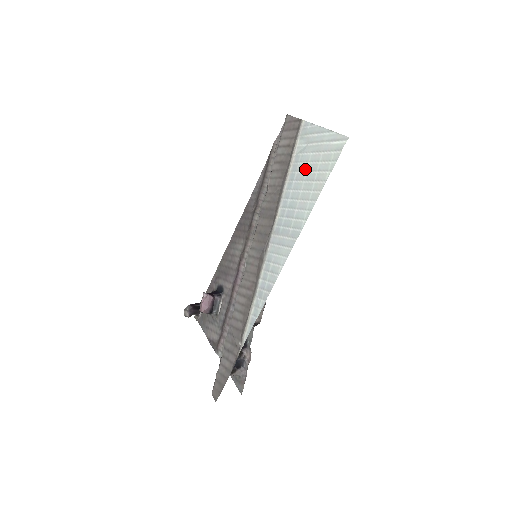
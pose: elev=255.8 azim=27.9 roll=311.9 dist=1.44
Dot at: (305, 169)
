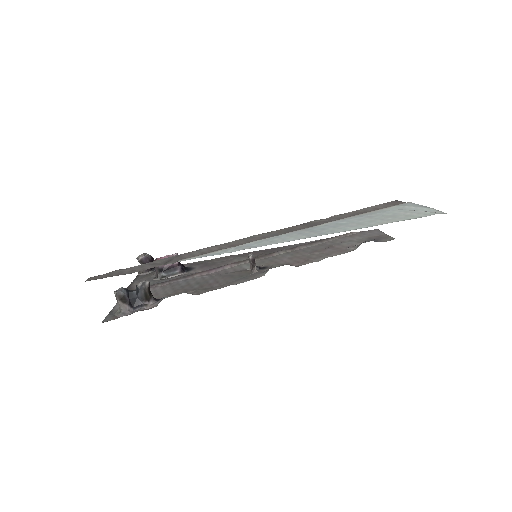
Dot at: (381, 215)
